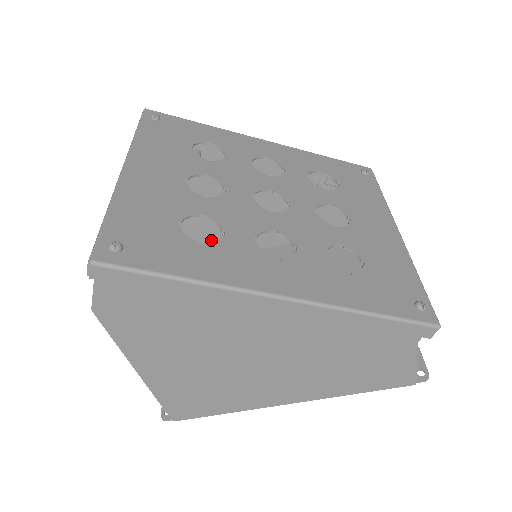
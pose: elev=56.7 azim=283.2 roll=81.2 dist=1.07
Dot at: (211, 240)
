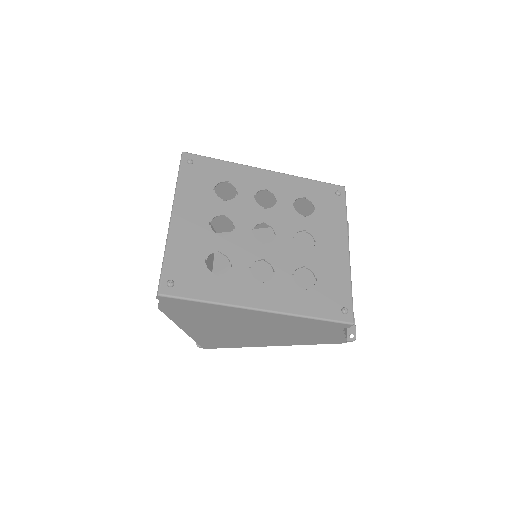
Dot at: (230, 222)
